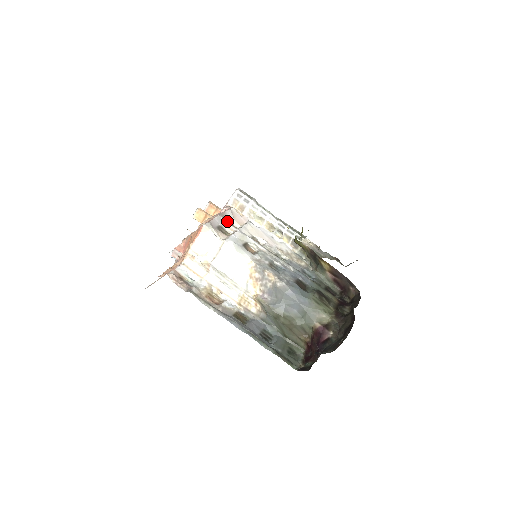
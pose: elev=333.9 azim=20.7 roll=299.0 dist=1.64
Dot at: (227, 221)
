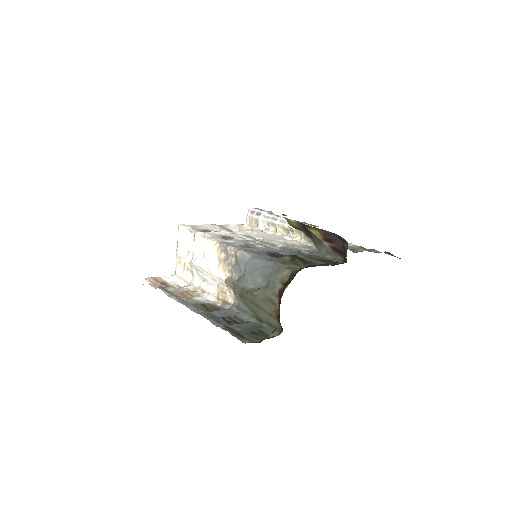
Dot at: occluded
